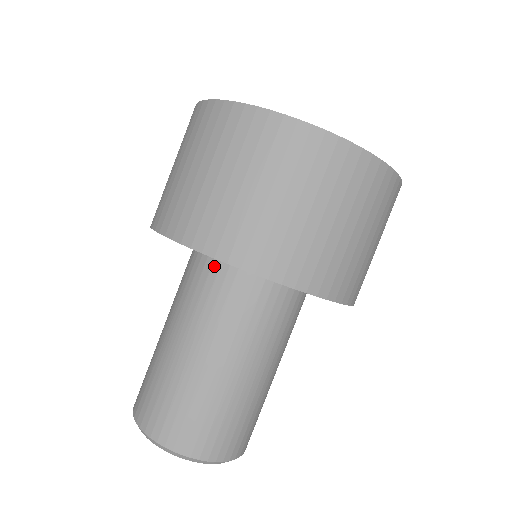
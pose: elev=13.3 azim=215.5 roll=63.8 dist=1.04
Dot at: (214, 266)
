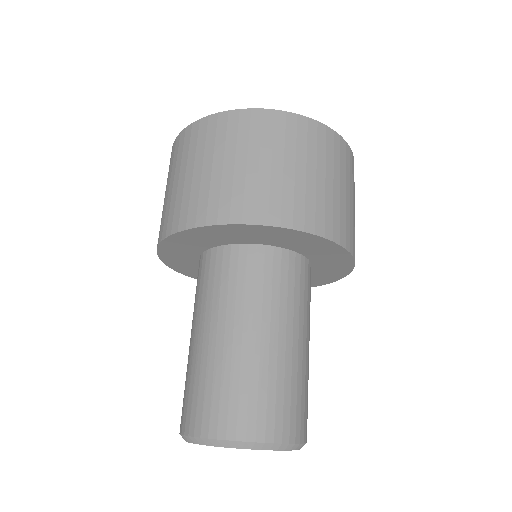
Dot at: (199, 265)
